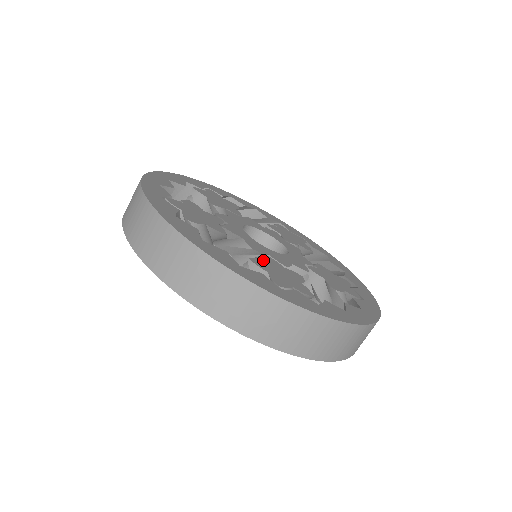
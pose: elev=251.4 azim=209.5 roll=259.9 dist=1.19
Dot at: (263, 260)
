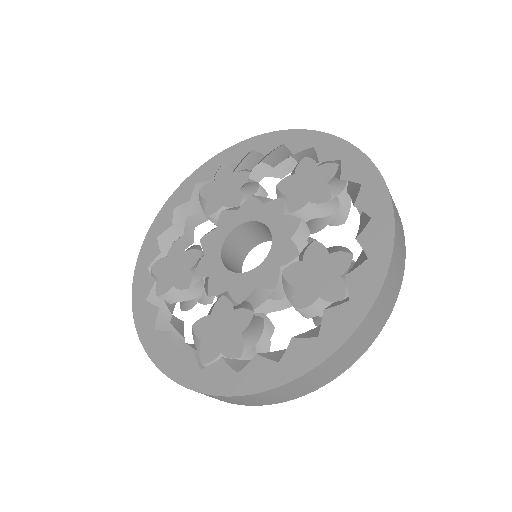
Dot at: (295, 287)
